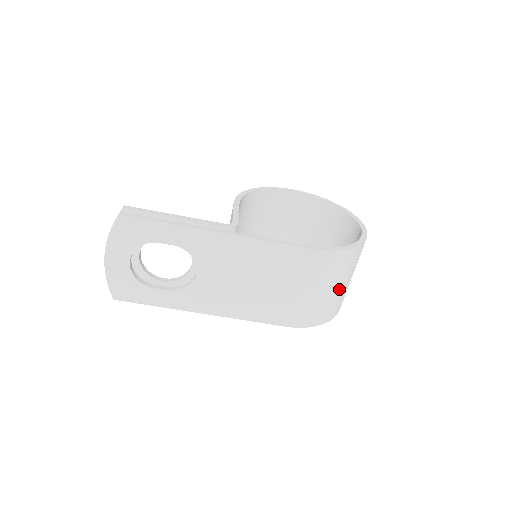
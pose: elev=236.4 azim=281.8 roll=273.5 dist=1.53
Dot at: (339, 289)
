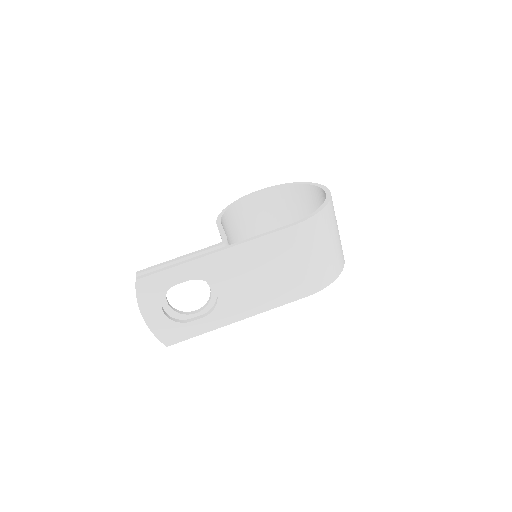
Dot at: (332, 245)
